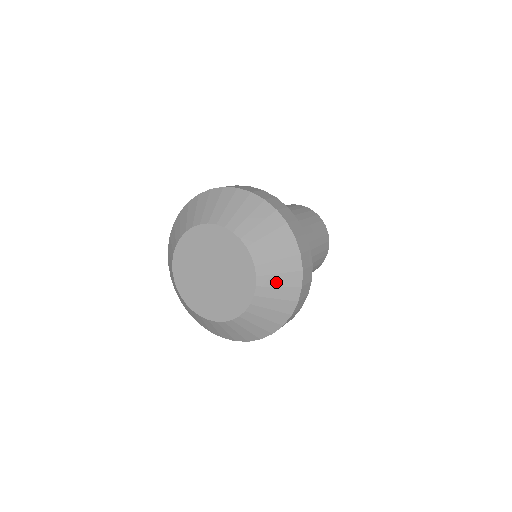
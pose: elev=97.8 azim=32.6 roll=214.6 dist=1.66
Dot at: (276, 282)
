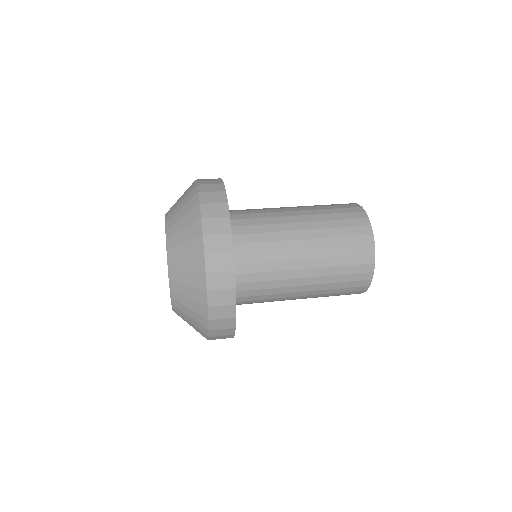
Dot at: (187, 318)
